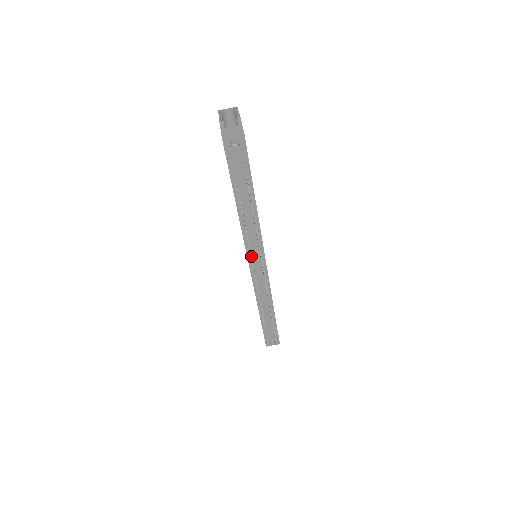
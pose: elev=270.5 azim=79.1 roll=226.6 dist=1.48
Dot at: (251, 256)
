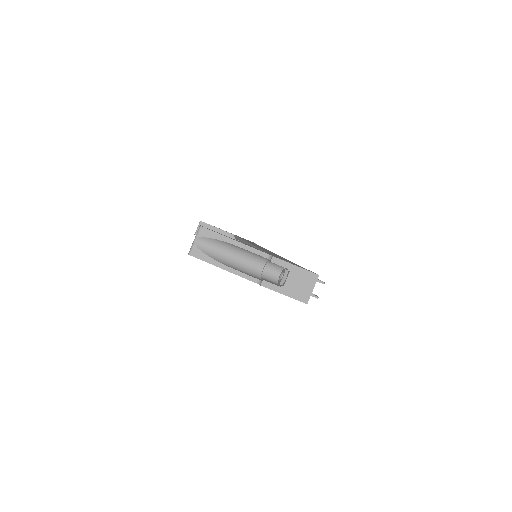
Dot at: occluded
